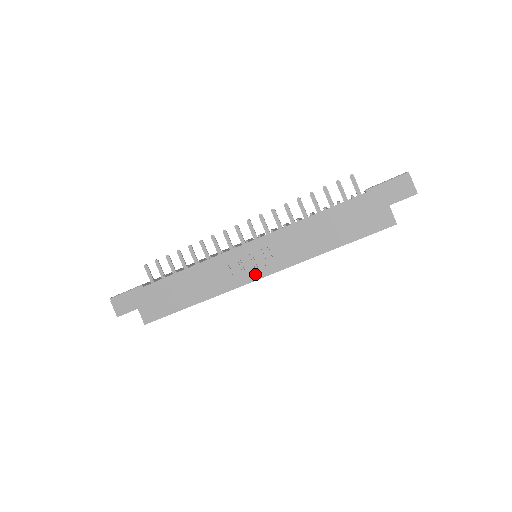
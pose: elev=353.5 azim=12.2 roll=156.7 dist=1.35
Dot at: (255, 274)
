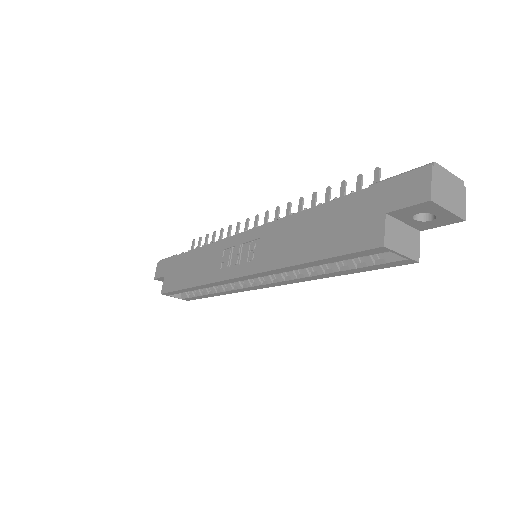
Dot at: (234, 271)
